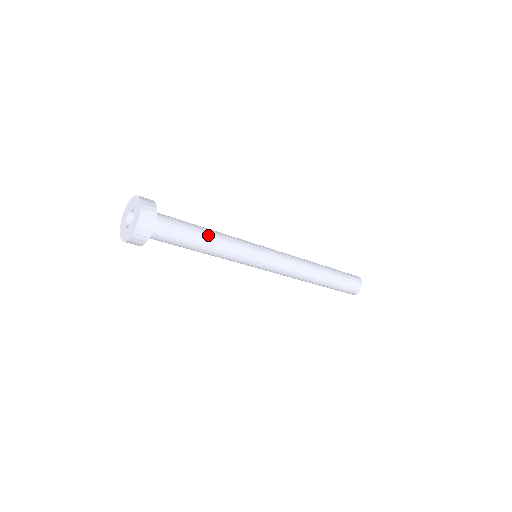
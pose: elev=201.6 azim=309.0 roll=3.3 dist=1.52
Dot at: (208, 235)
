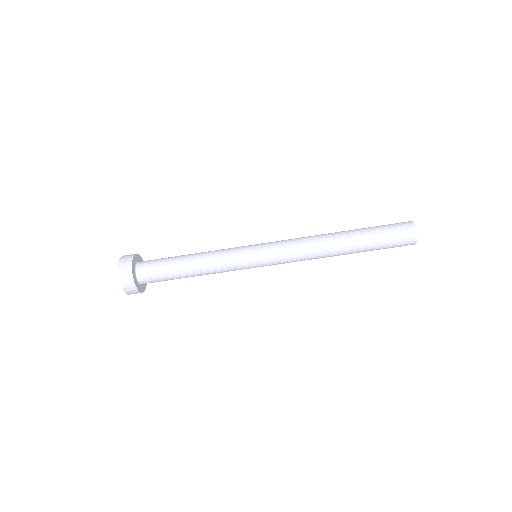
Dot at: (189, 259)
